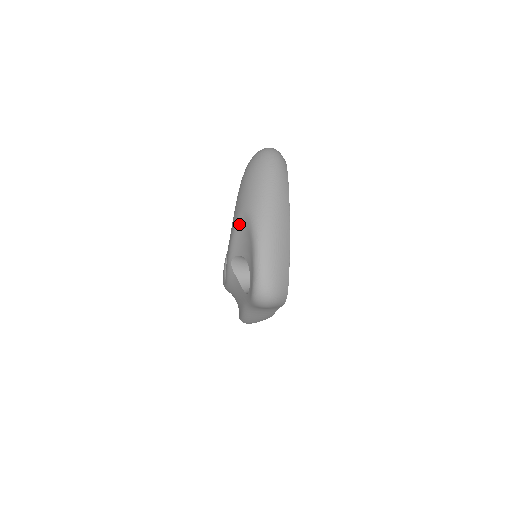
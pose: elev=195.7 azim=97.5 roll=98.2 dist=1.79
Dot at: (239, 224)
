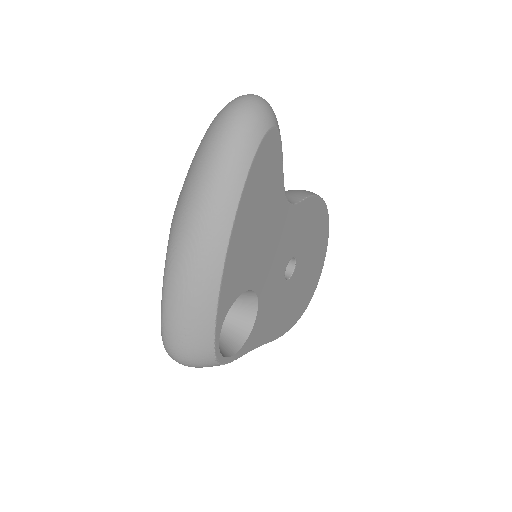
Dot at: occluded
